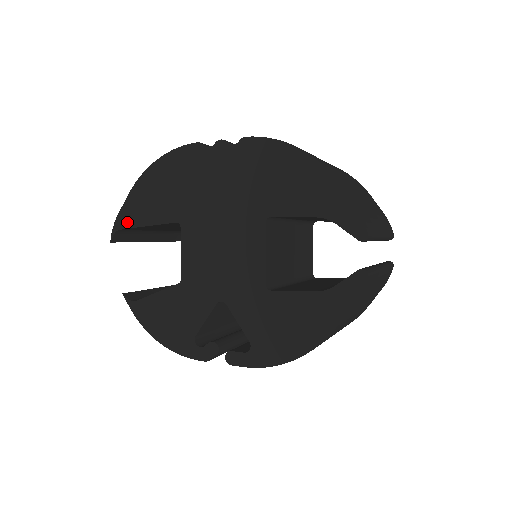
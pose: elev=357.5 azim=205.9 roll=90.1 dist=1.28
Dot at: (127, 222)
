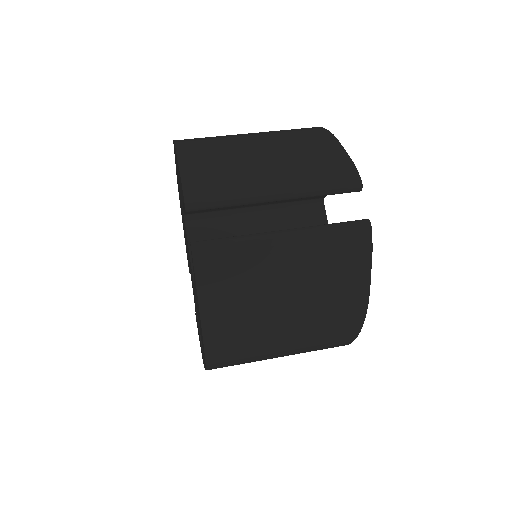
Dot at: occluded
